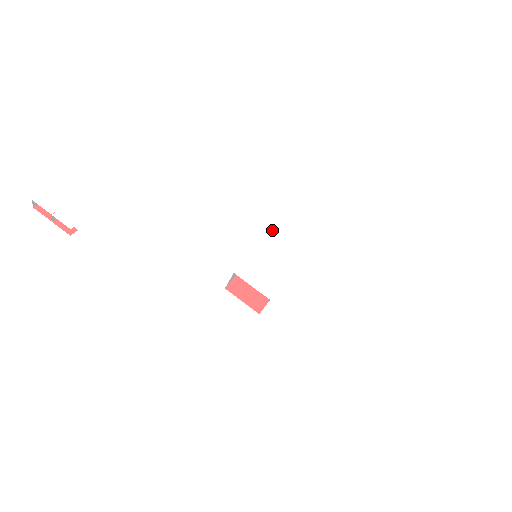
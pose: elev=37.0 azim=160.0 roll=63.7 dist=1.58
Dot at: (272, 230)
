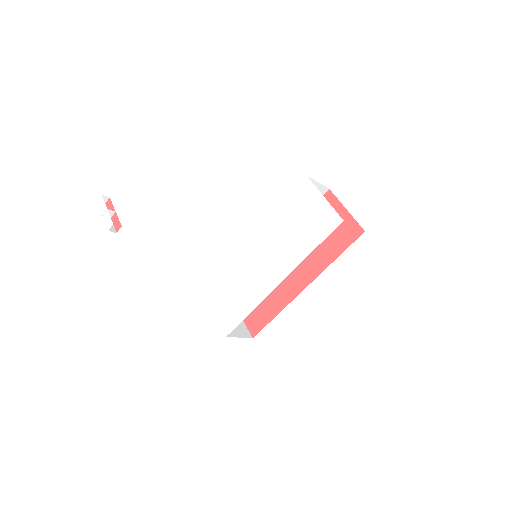
Dot at: (270, 218)
